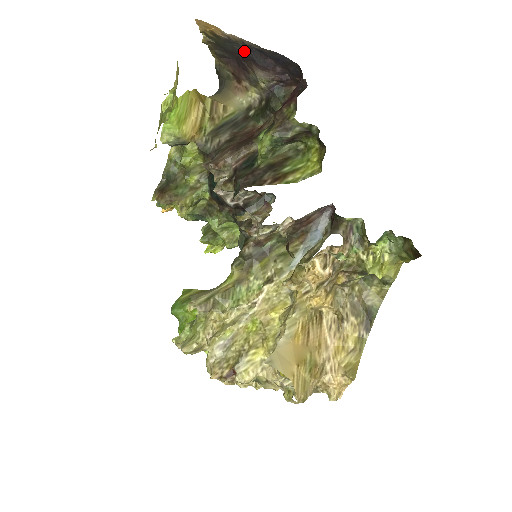
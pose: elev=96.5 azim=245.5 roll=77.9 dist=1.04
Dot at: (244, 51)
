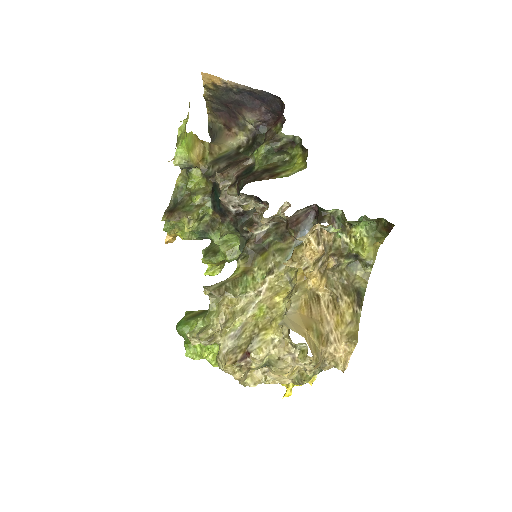
Dot at: (237, 97)
